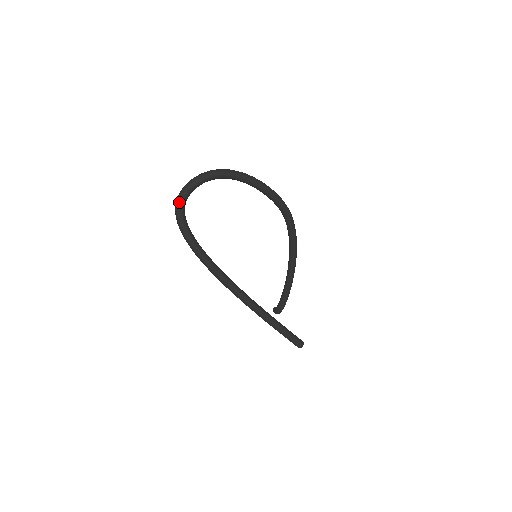
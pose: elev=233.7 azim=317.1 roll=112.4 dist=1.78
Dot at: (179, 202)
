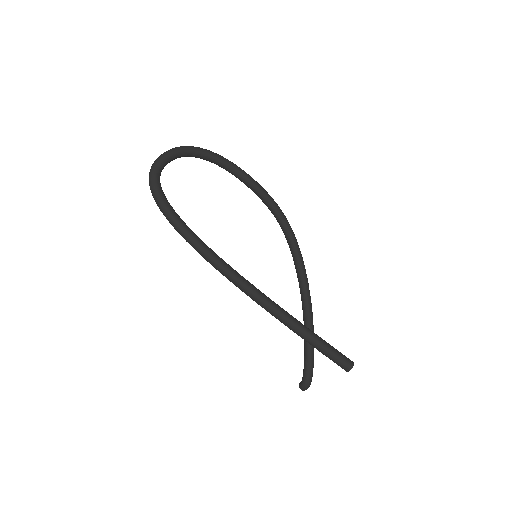
Dot at: (153, 169)
